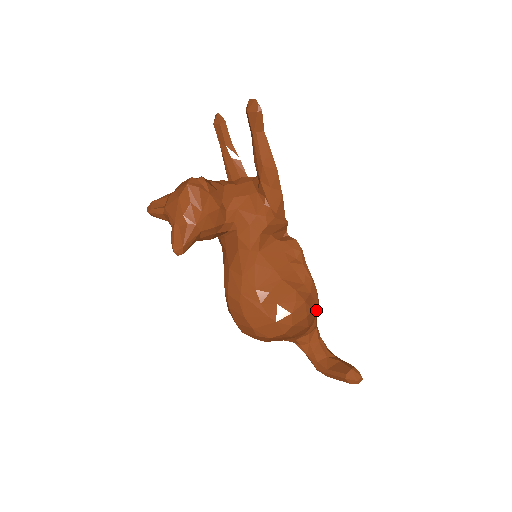
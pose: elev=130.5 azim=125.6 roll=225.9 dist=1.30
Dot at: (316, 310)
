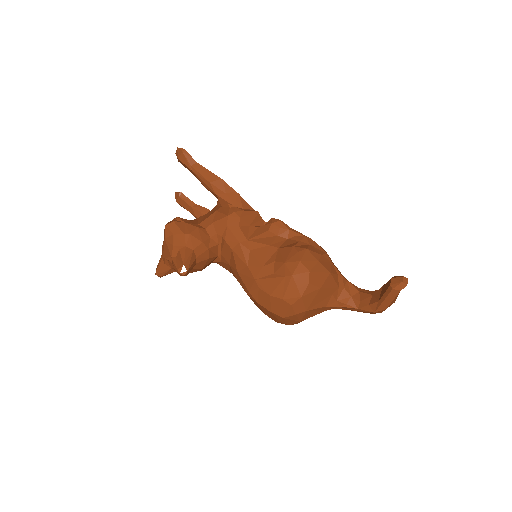
Dot at: (327, 258)
